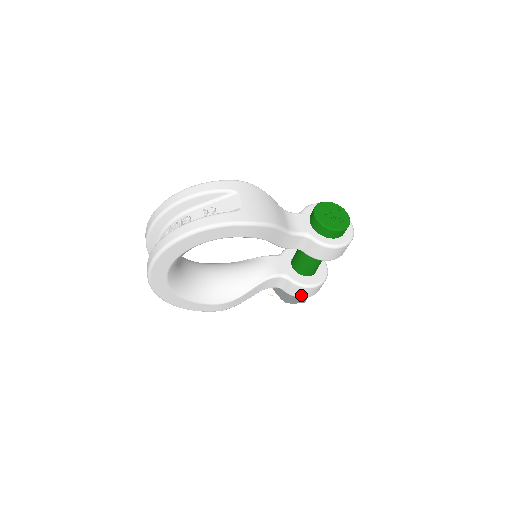
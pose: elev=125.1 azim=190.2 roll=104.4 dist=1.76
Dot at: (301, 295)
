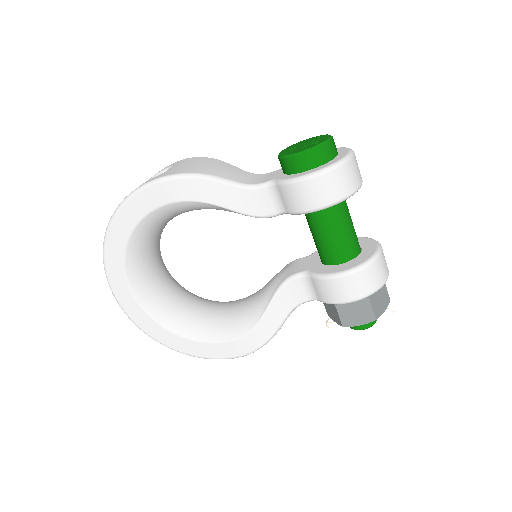
Dot at: (341, 297)
